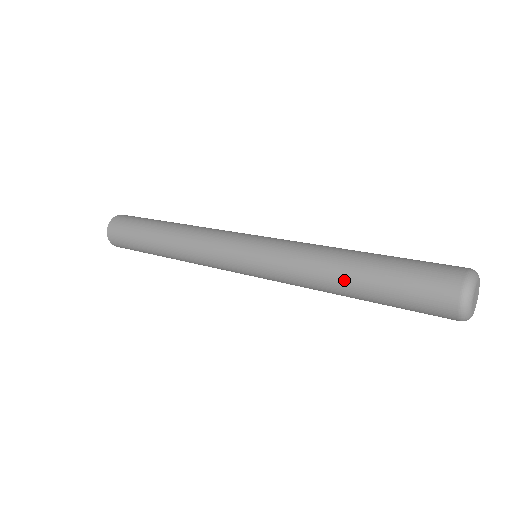
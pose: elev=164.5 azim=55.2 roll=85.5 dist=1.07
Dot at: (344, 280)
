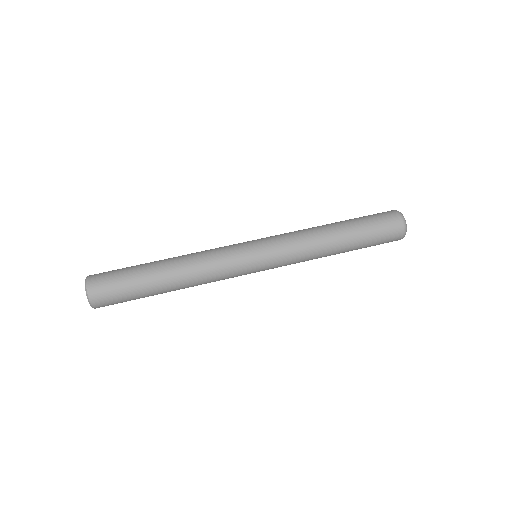
Dot at: (338, 251)
